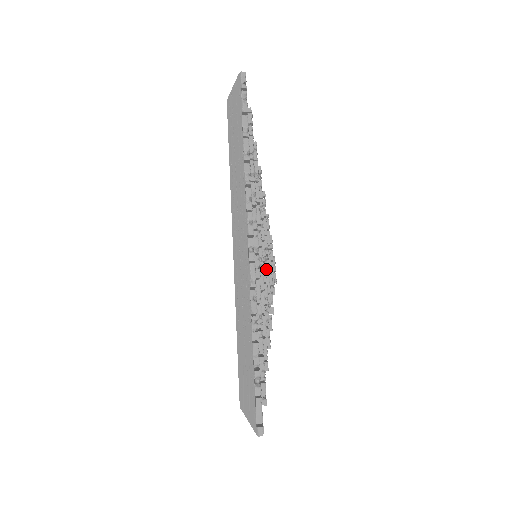
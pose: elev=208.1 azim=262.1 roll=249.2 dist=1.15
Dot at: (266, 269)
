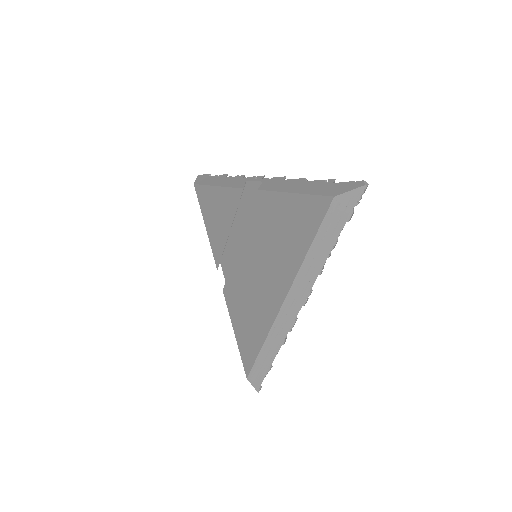
Dot at: occluded
